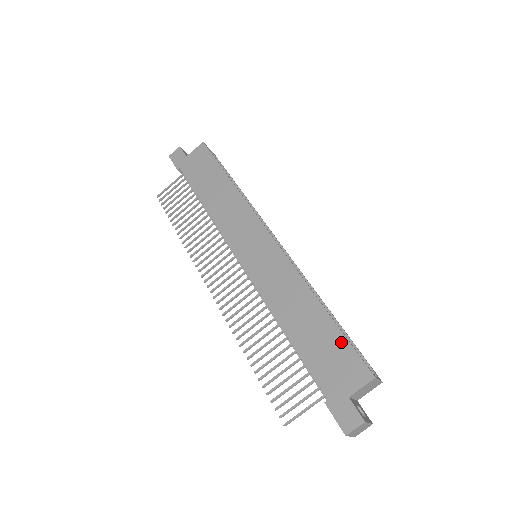
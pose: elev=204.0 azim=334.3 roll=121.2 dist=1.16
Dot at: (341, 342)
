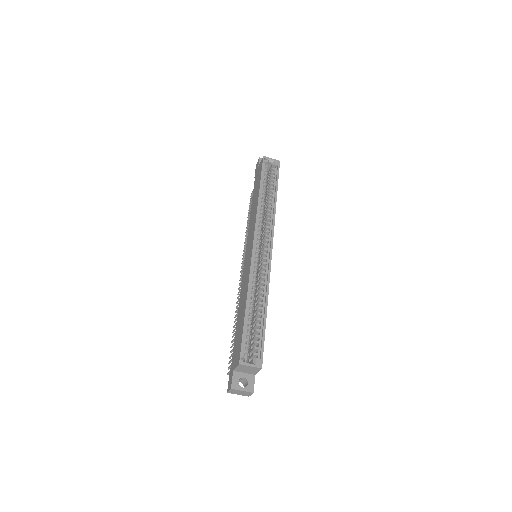
Dot at: (241, 334)
